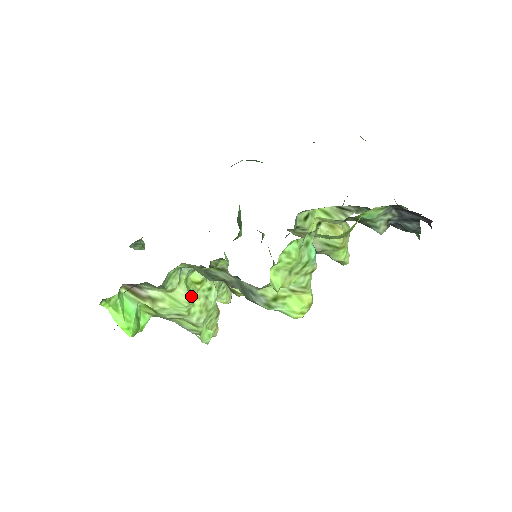
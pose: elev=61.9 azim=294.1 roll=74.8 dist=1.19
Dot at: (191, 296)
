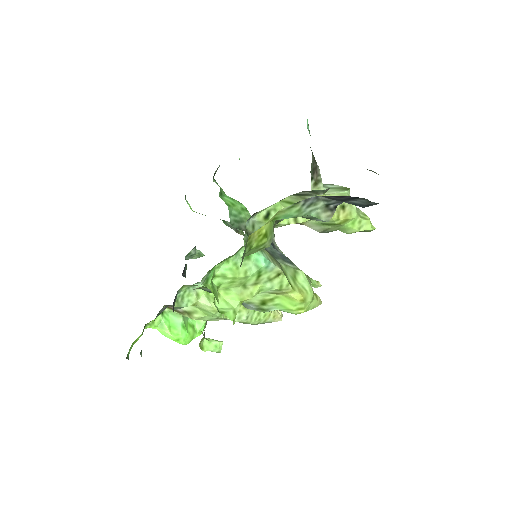
Dot at: (214, 305)
